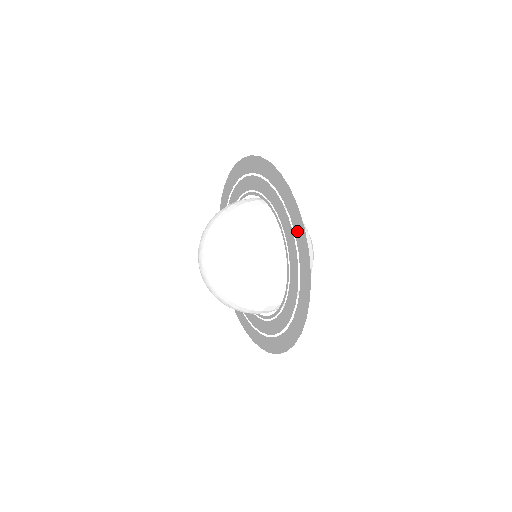
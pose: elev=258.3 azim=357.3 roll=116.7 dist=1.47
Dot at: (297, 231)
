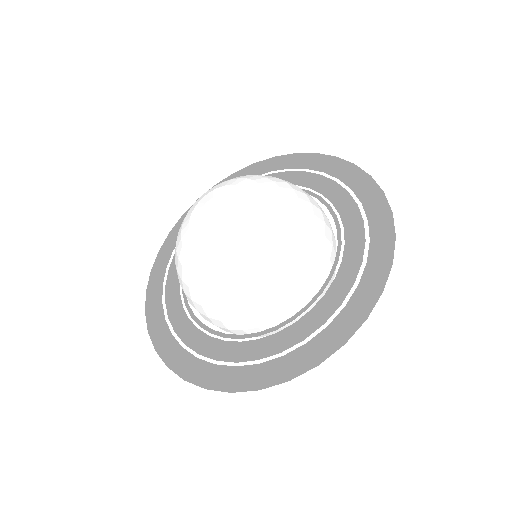
Dot at: (374, 217)
